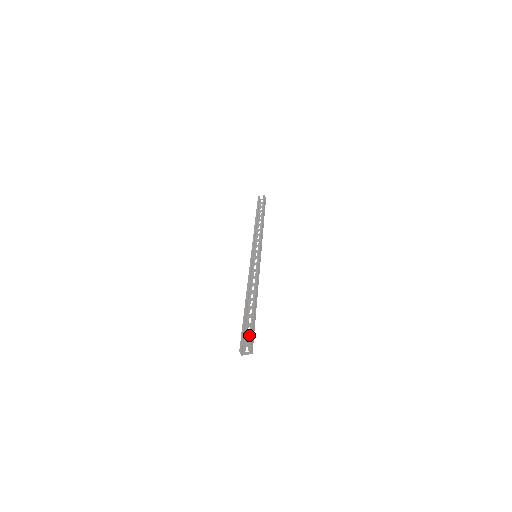
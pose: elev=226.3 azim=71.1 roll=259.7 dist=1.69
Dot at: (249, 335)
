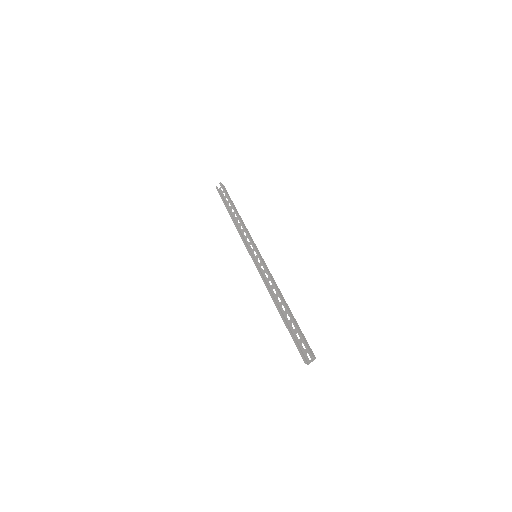
Dot at: occluded
